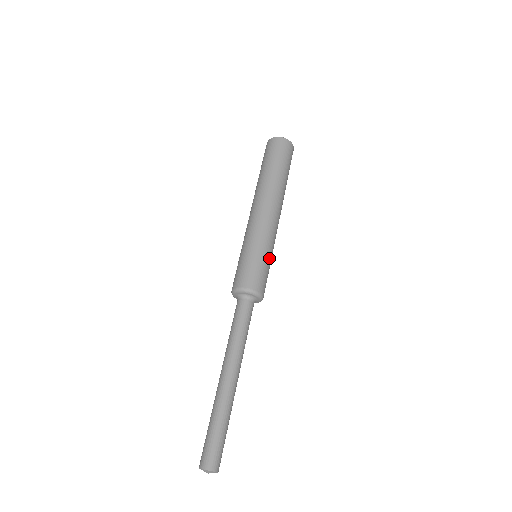
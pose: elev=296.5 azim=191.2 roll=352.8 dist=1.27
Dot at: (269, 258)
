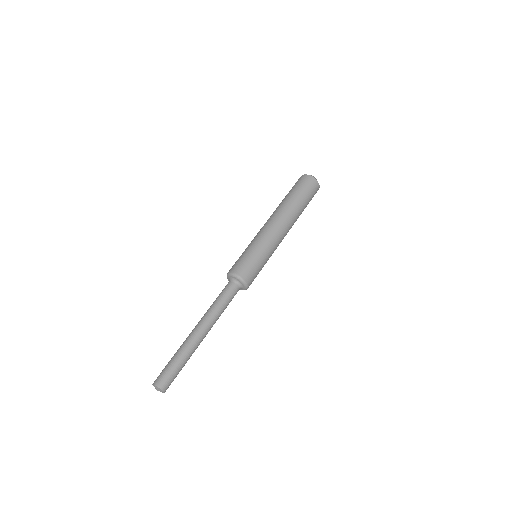
Dot at: (261, 256)
